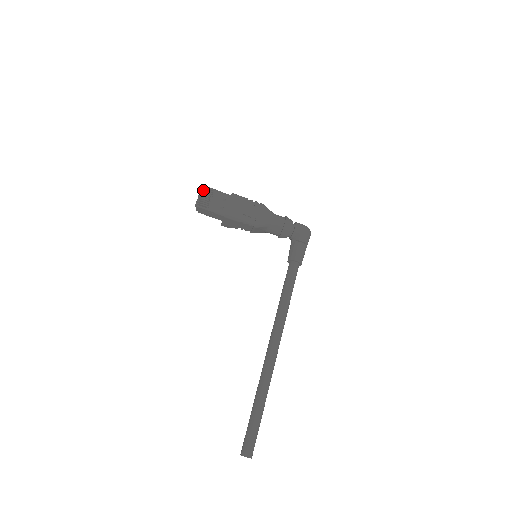
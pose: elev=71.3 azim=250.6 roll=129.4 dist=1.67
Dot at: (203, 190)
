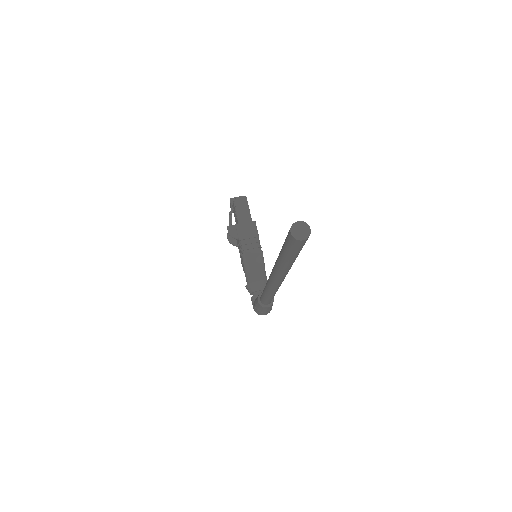
Dot at: occluded
